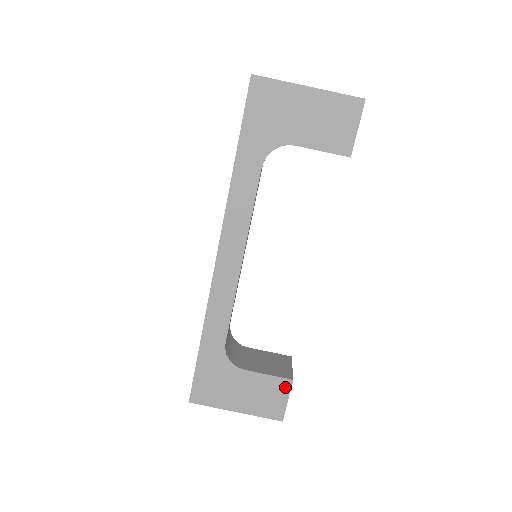
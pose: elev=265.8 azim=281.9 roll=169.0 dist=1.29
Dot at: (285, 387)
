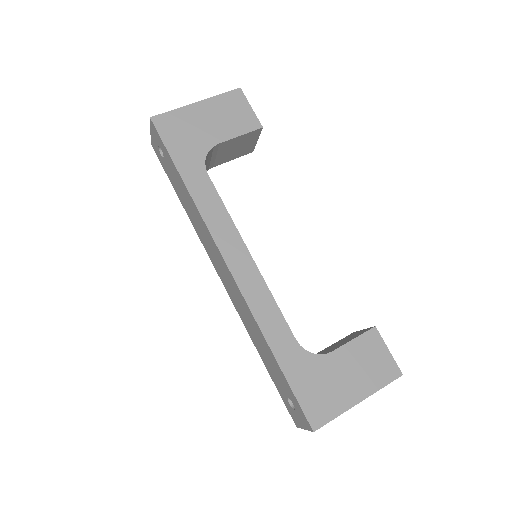
Dot at: (375, 339)
